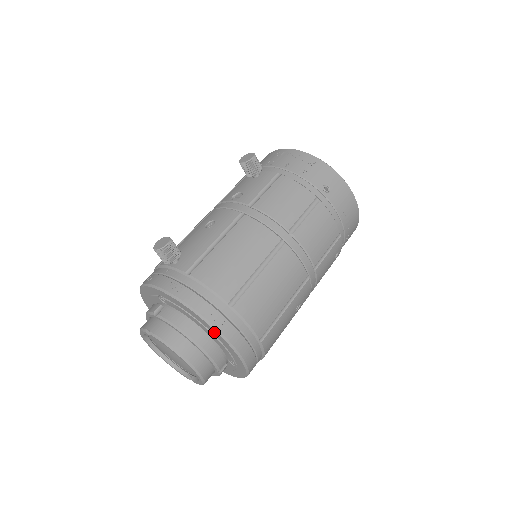
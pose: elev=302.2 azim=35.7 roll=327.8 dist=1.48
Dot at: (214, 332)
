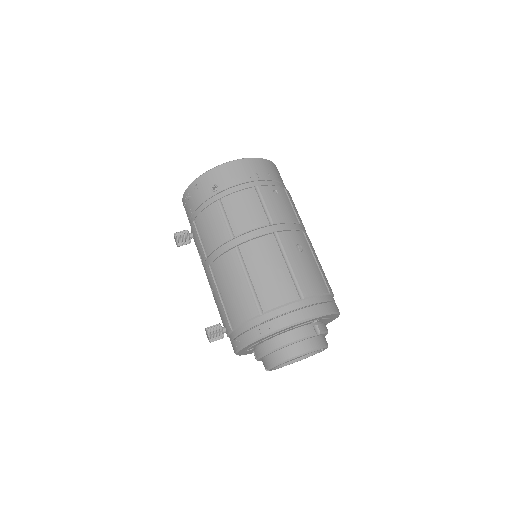
Dot at: (277, 333)
